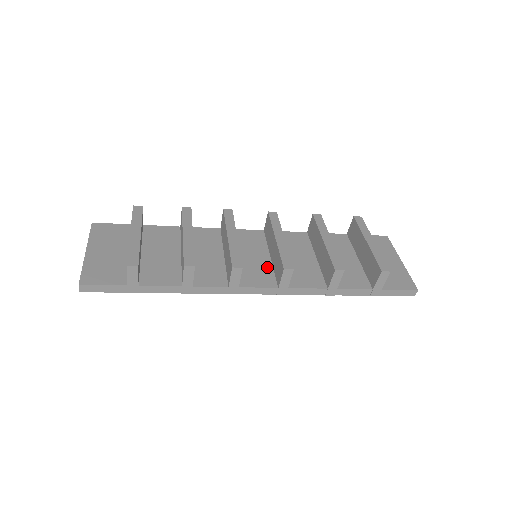
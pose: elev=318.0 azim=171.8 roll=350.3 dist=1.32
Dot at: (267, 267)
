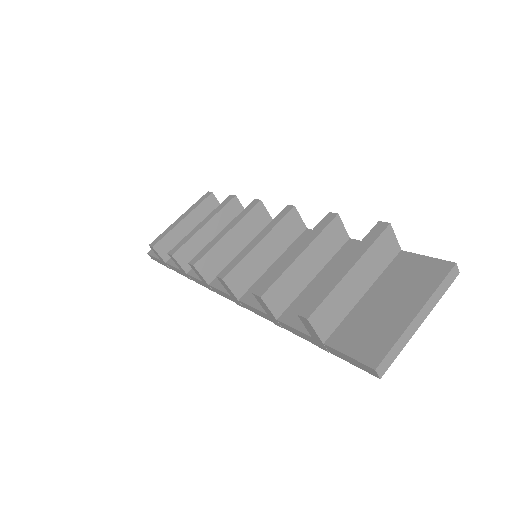
Dot at: occluded
